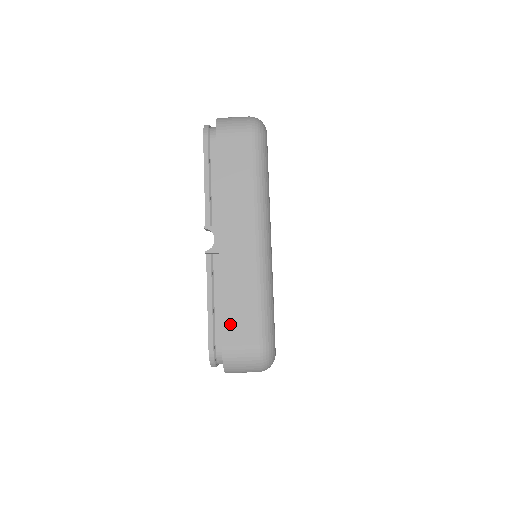
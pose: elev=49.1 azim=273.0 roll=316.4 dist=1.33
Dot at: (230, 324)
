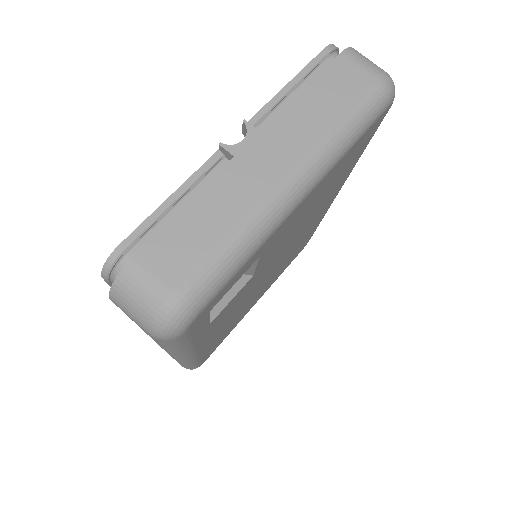
Dot at: (170, 238)
